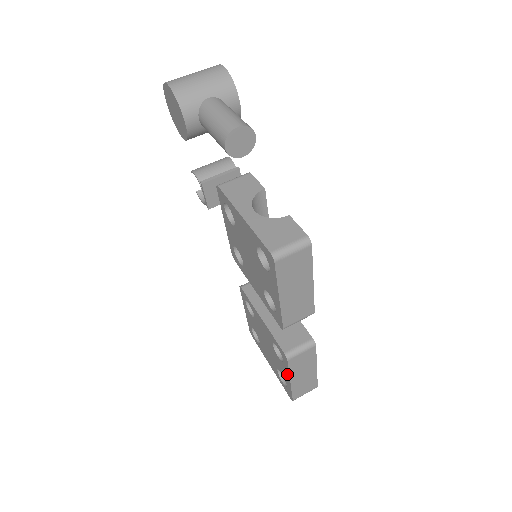
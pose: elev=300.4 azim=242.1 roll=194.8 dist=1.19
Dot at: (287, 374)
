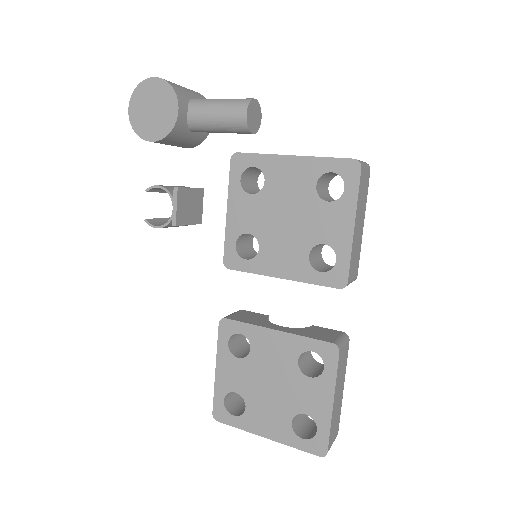
Dot at: (328, 391)
